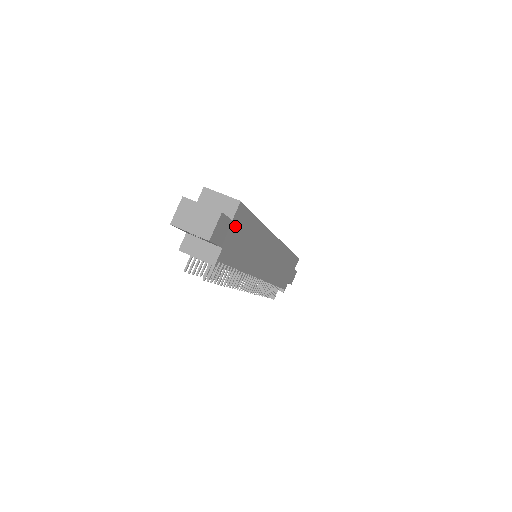
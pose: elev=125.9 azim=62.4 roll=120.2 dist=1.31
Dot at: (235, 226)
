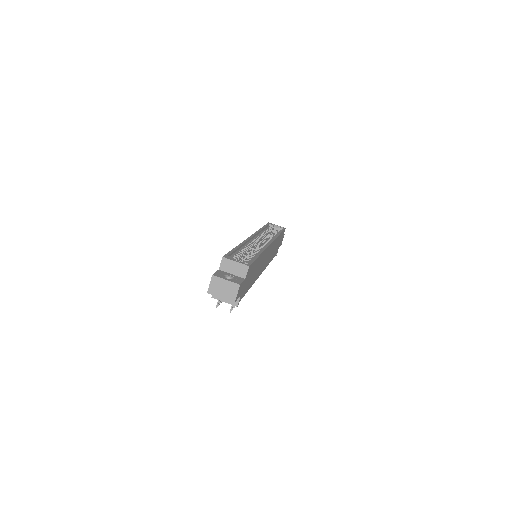
Dot at: (247, 278)
